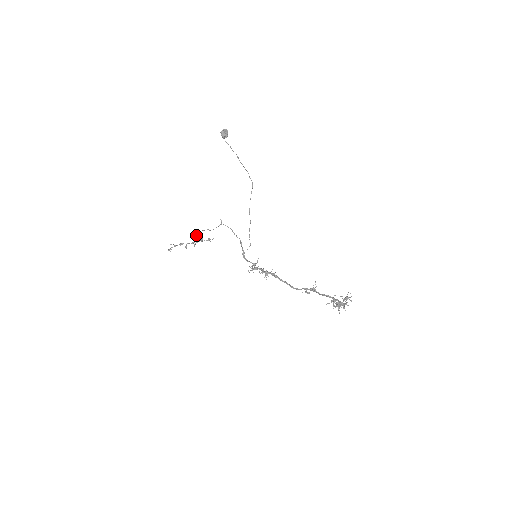
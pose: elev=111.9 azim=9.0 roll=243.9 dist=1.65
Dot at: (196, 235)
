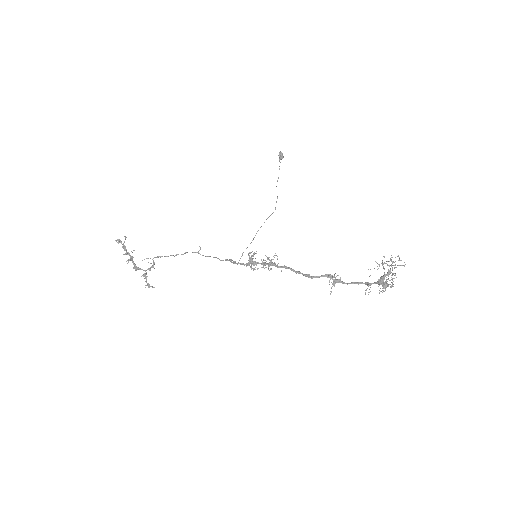
Dot at: (150, 258)
